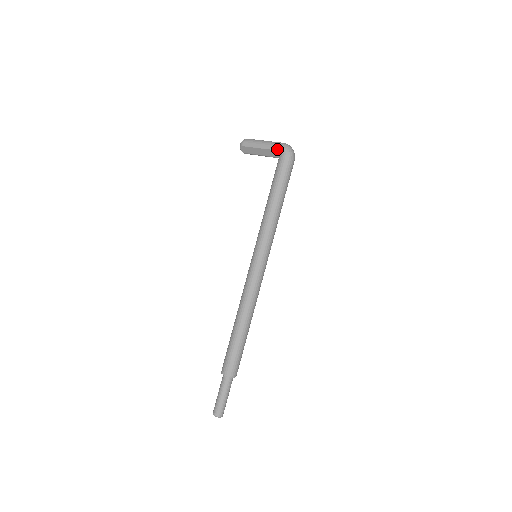
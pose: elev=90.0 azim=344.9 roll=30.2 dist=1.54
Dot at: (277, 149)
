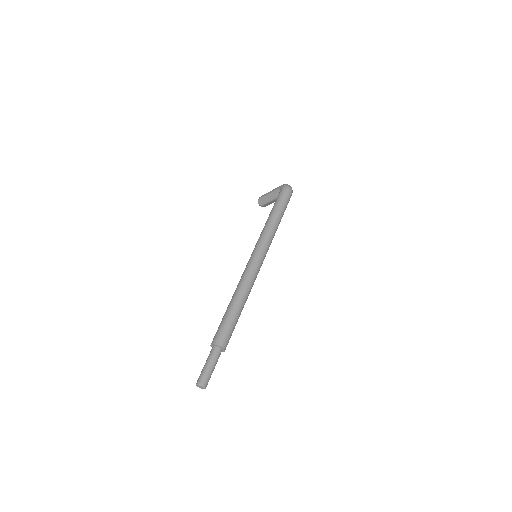
Dot at: (279, 188)
